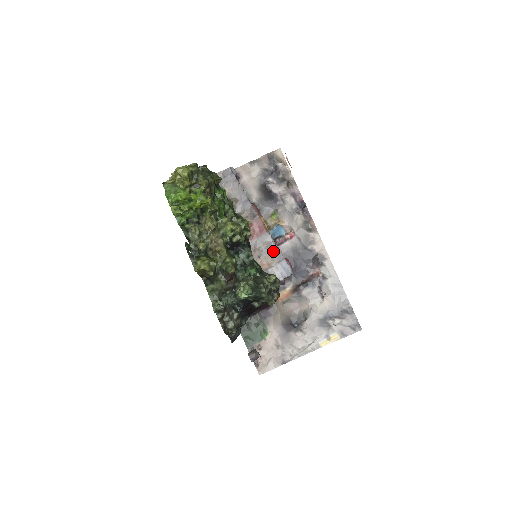
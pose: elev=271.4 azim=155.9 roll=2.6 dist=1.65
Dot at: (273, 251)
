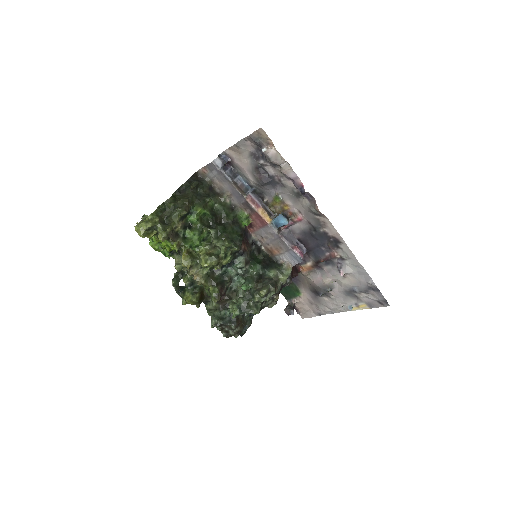
Dot at: (279, 241)
